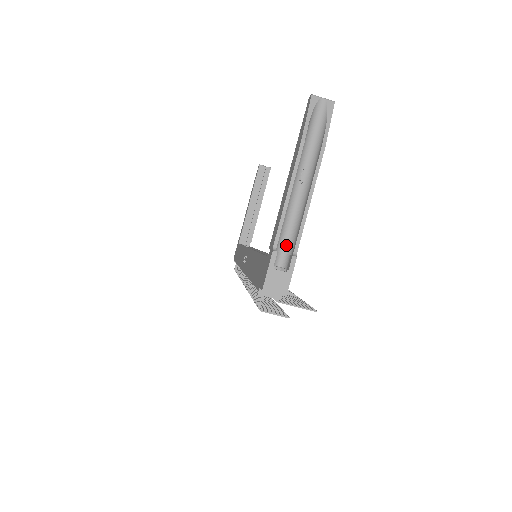
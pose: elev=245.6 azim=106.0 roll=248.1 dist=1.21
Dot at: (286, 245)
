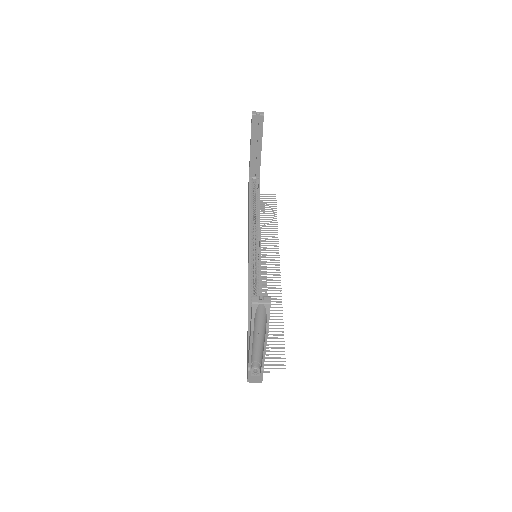
Dot at: (257, 359)
